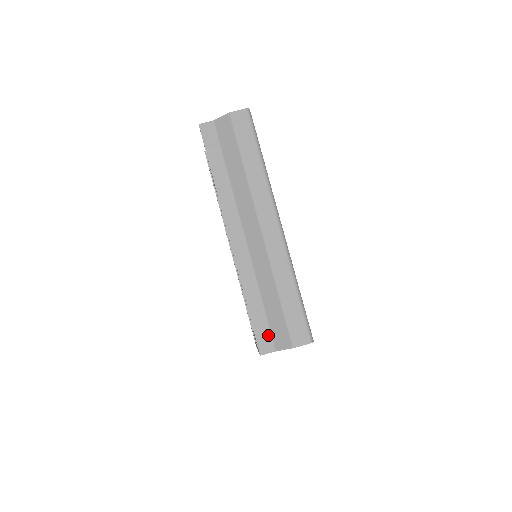
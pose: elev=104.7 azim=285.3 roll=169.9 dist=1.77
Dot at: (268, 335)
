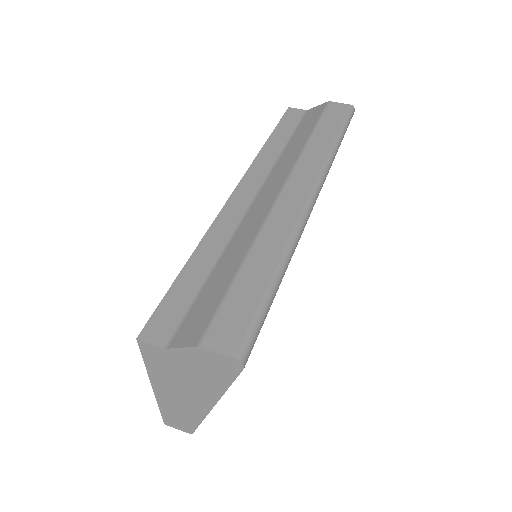
Dot at: (178, 318)
